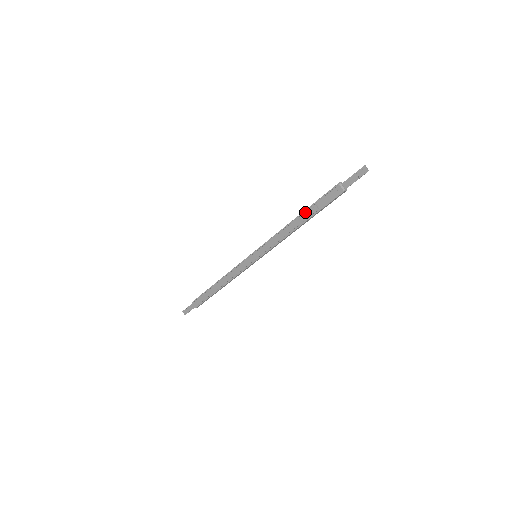
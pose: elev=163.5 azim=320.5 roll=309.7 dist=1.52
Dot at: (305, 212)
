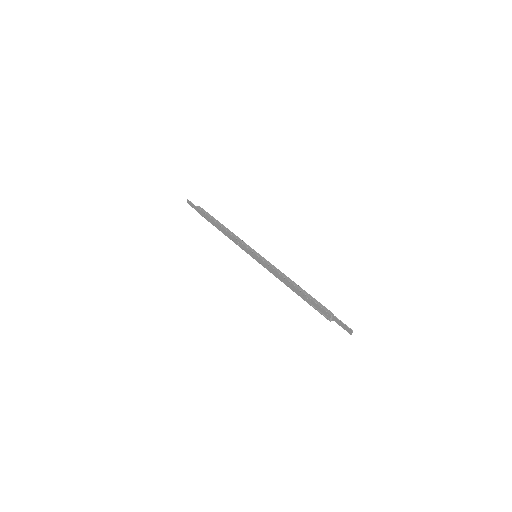
Dot at: (301, 292)
